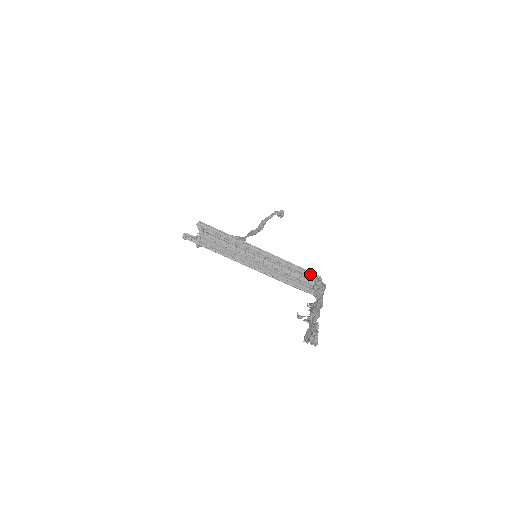
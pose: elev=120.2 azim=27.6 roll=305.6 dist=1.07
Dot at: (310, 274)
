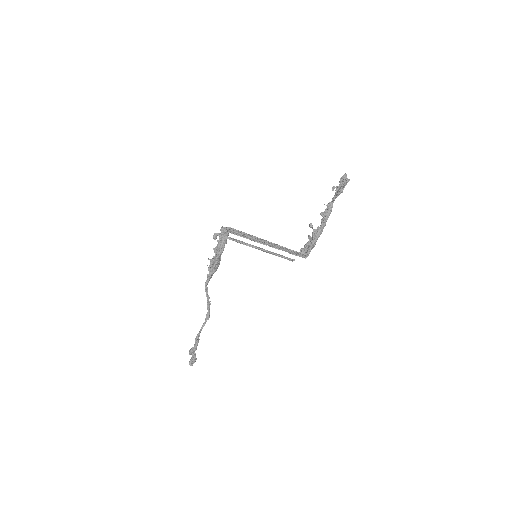
Dot at: occluded
